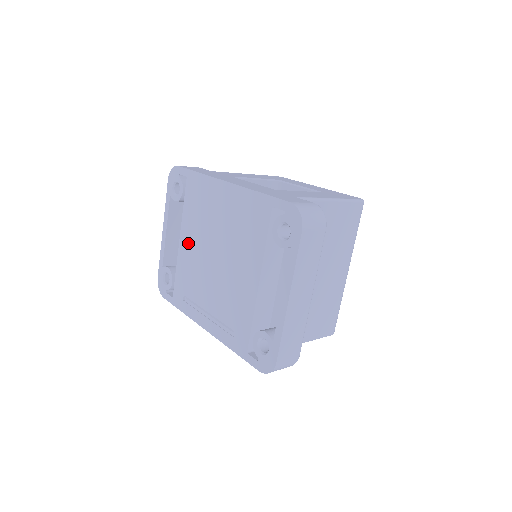
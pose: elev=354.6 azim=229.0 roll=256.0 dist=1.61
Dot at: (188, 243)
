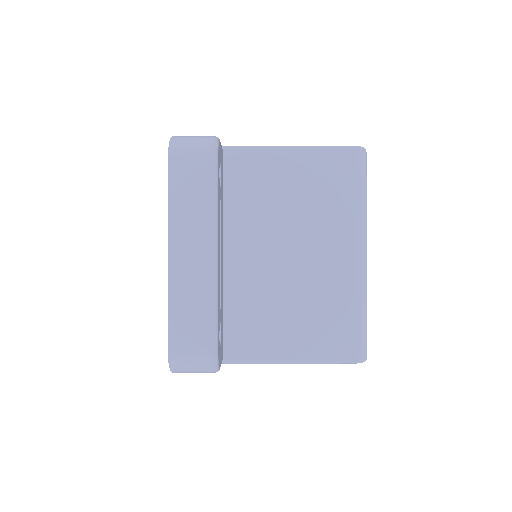
Dot at: occluded
